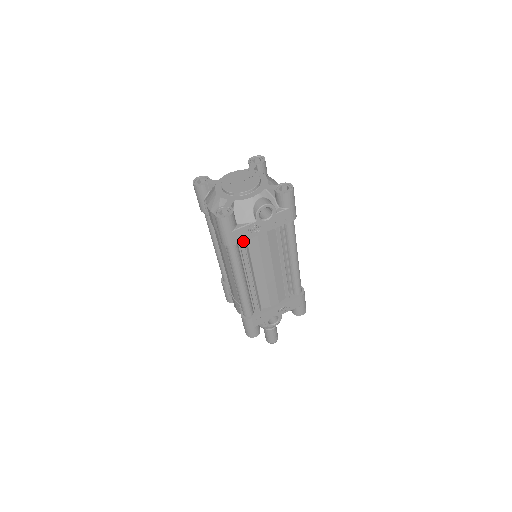
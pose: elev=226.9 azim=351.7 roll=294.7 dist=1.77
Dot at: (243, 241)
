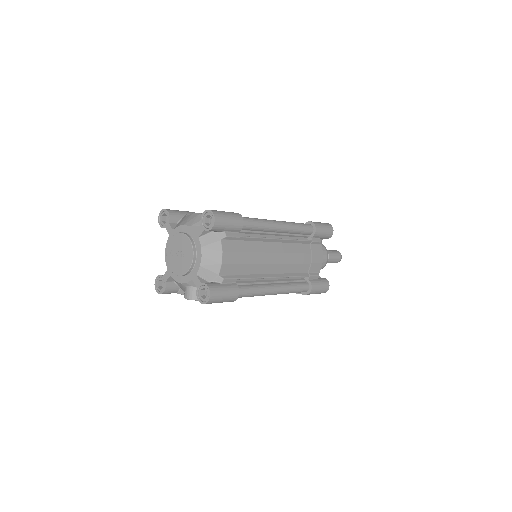
Dot at: occluded
